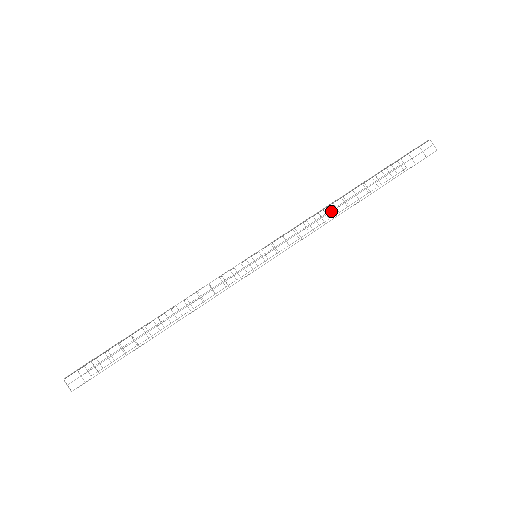
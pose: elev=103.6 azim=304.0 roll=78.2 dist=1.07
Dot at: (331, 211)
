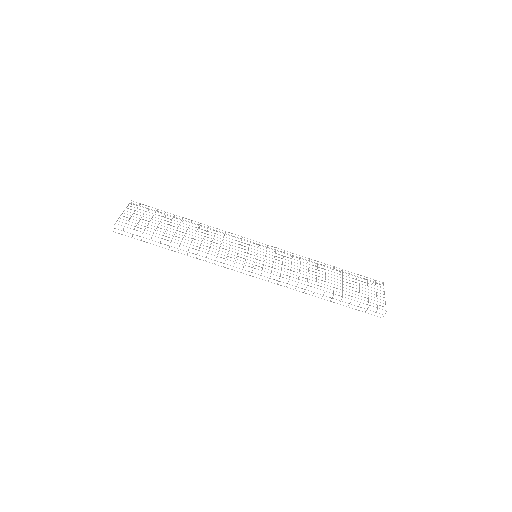
Dot at: (304, 289)
